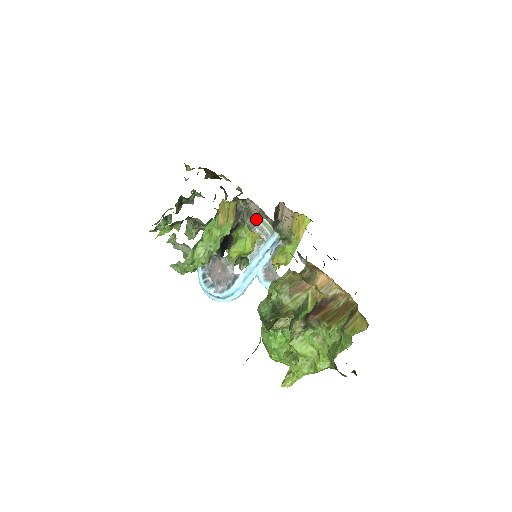
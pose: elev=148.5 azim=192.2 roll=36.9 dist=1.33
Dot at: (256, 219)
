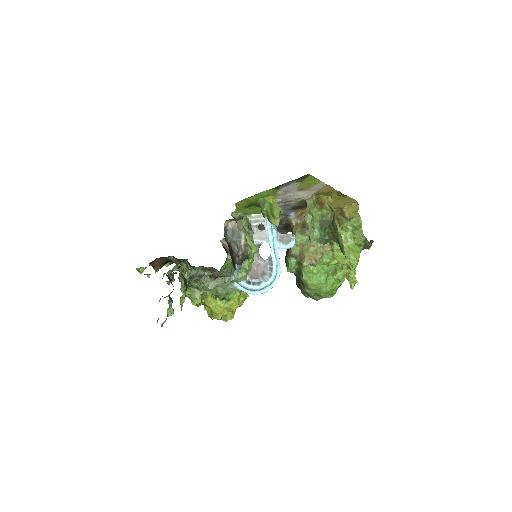
Dot at: (238, 232)
